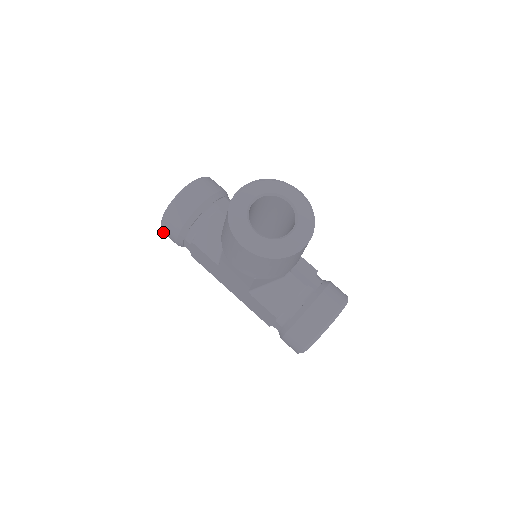
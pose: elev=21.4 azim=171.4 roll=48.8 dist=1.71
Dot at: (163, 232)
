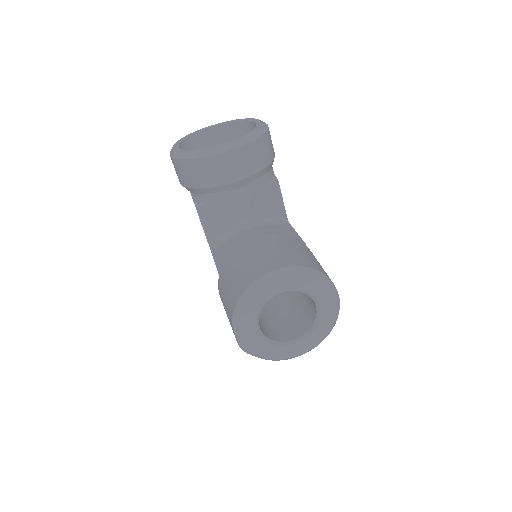
Dot at: occluded
